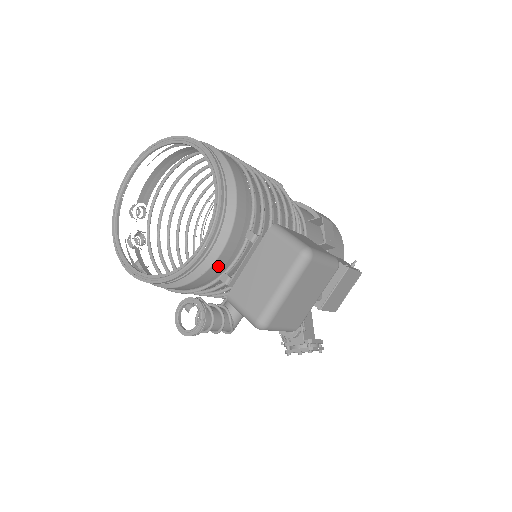
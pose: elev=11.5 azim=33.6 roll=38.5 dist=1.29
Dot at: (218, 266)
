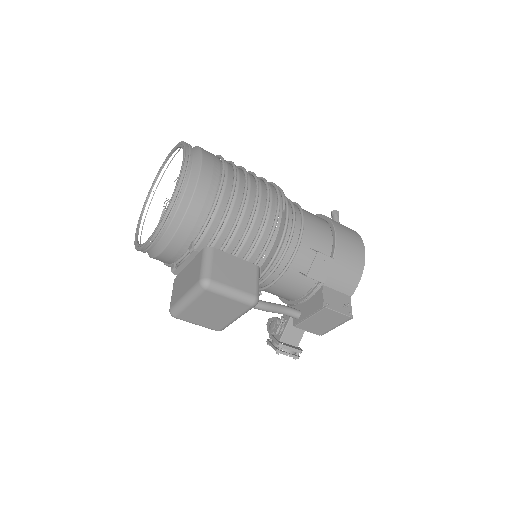
Dot at: (166, 257)
